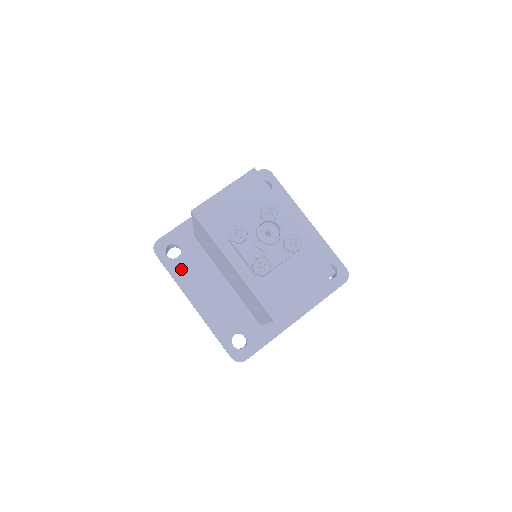
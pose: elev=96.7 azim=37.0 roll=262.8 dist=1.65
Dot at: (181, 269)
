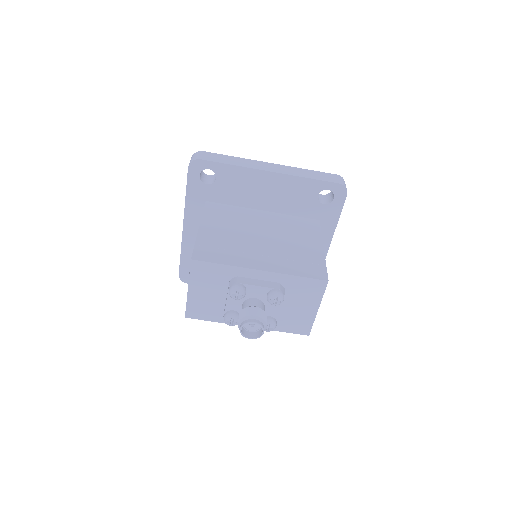
Dot at: occluded
